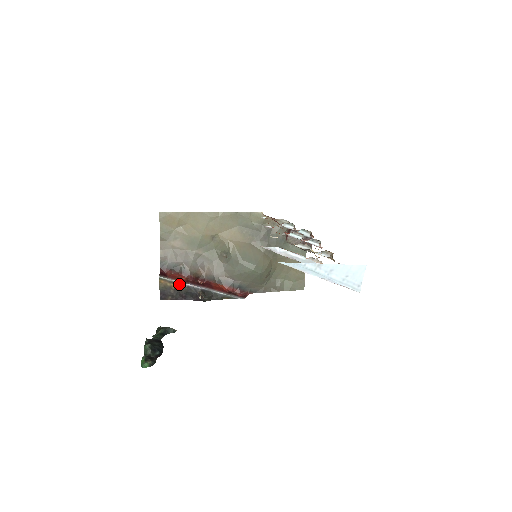
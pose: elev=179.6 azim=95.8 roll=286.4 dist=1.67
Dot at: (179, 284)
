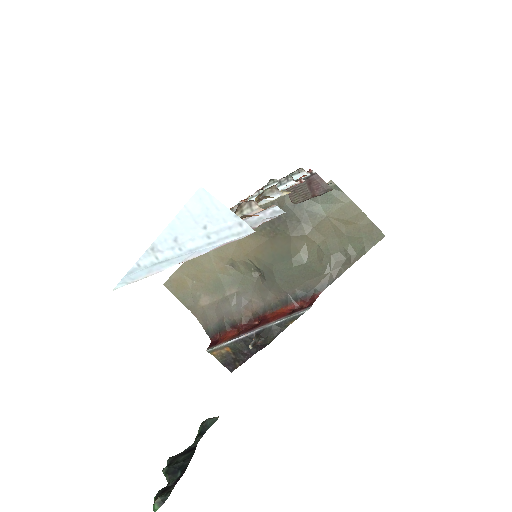
Dot at: (230, 344)
